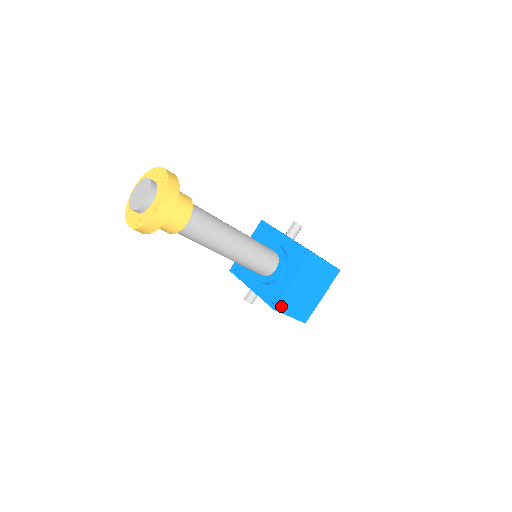
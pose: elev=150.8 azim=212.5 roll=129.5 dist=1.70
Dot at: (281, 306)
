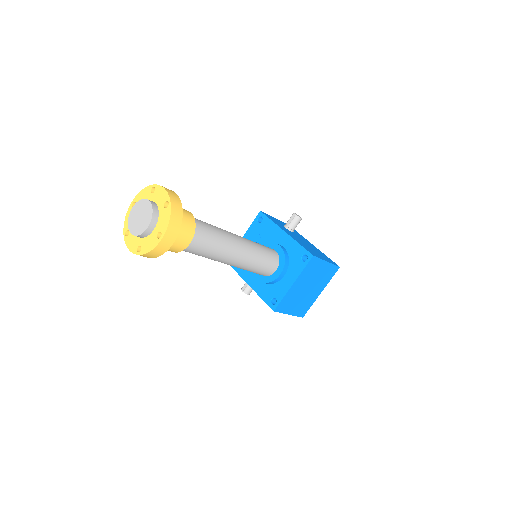
Dot at: (281, 307)
